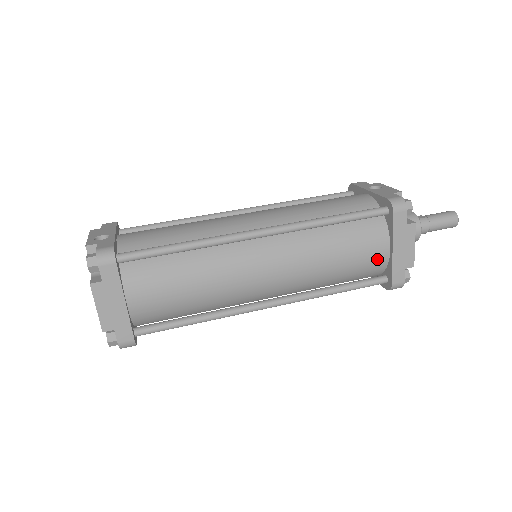
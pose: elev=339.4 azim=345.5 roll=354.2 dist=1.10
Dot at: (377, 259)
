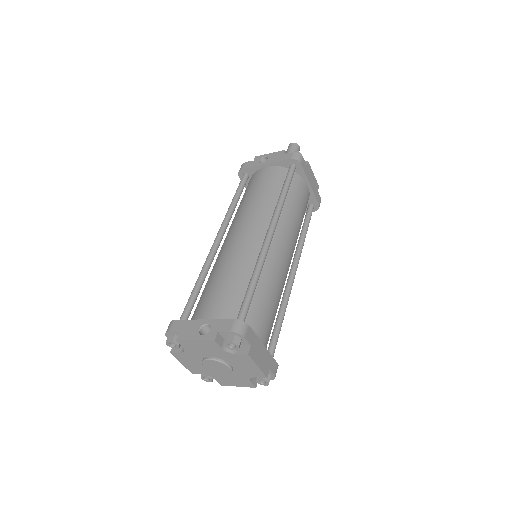
Dot at: (307, 197)
